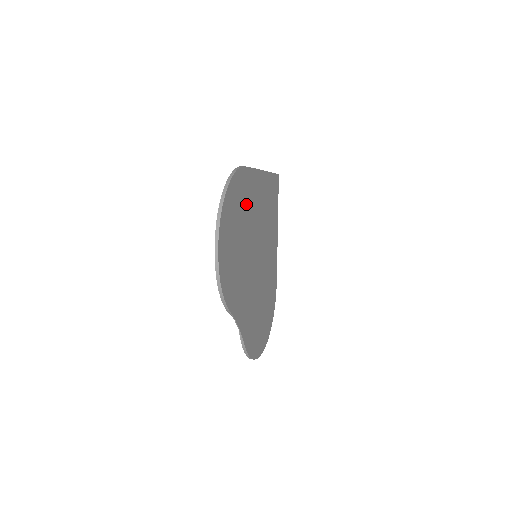
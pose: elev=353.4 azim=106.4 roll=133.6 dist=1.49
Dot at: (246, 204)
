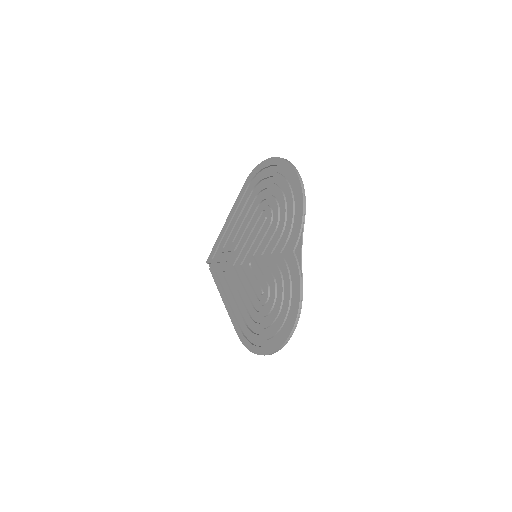
Dot at: (254, 203)
